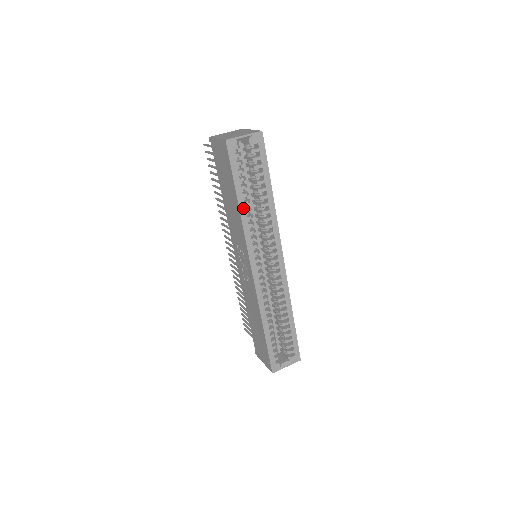
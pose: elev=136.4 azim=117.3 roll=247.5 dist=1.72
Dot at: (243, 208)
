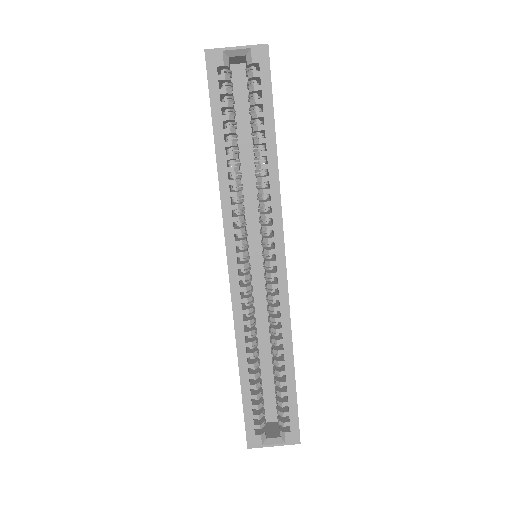
Dot at: (223, 164)
